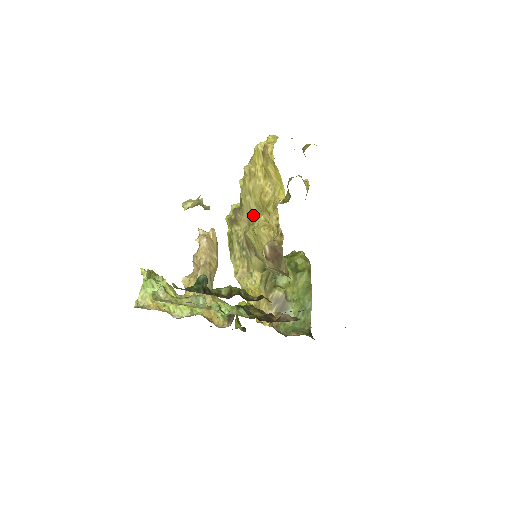
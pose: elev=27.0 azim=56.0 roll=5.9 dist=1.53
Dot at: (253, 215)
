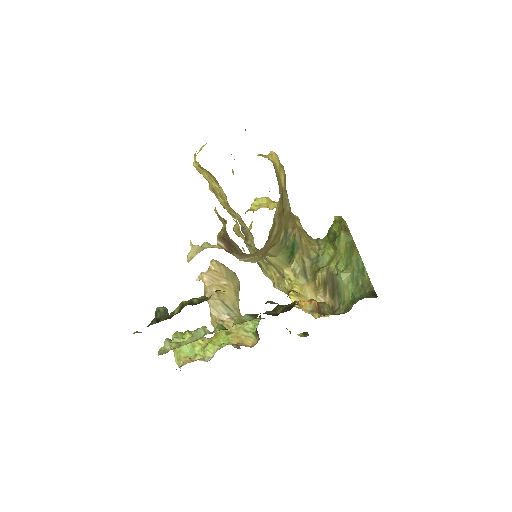
Dot at: occluded
